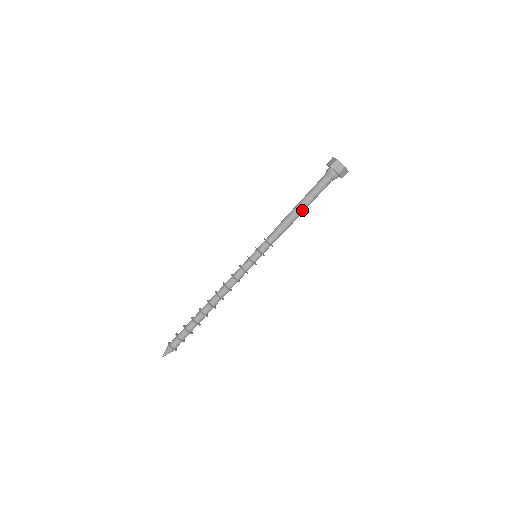
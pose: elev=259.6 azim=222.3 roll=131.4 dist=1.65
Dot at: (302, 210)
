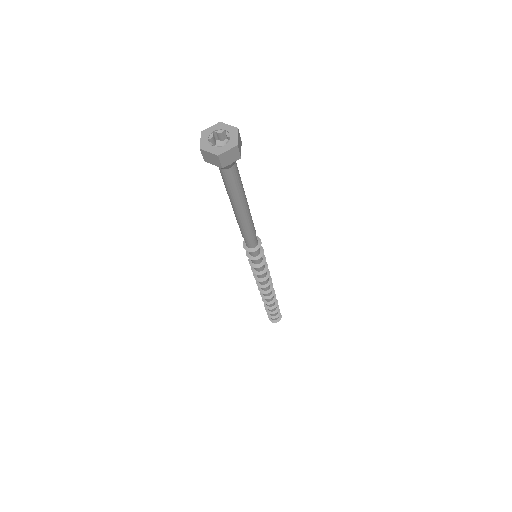
Dot at: (241, 212)
